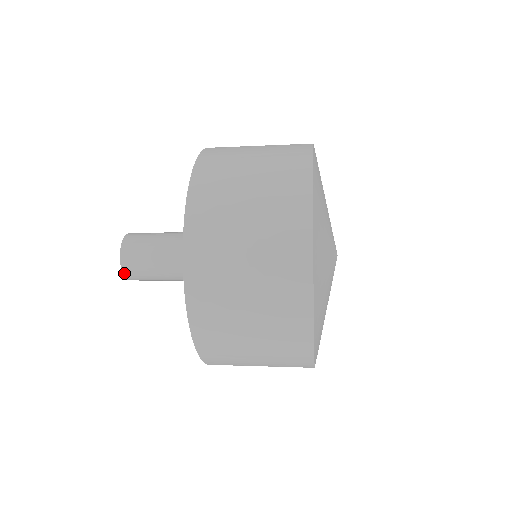
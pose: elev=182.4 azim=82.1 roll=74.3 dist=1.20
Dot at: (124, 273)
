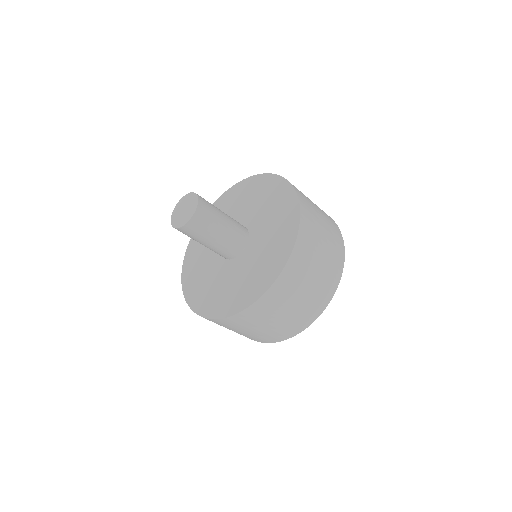
Dot at: (187, 224)
